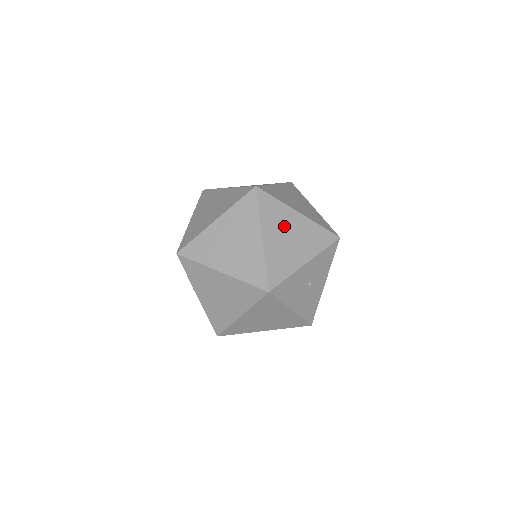
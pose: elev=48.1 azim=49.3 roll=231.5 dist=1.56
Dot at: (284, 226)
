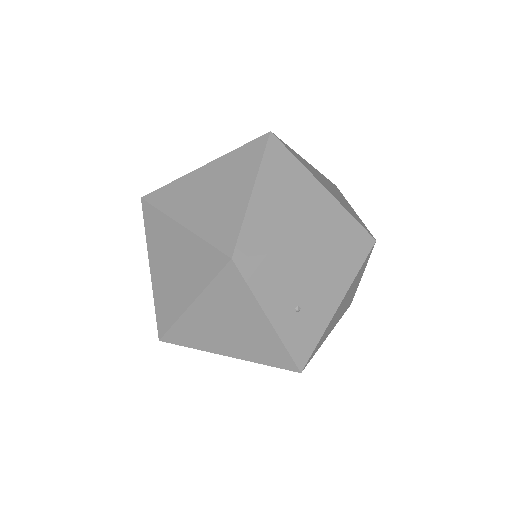
Dot at: occluded
